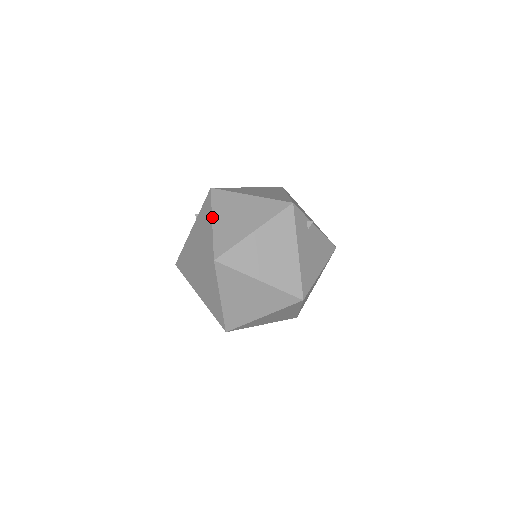
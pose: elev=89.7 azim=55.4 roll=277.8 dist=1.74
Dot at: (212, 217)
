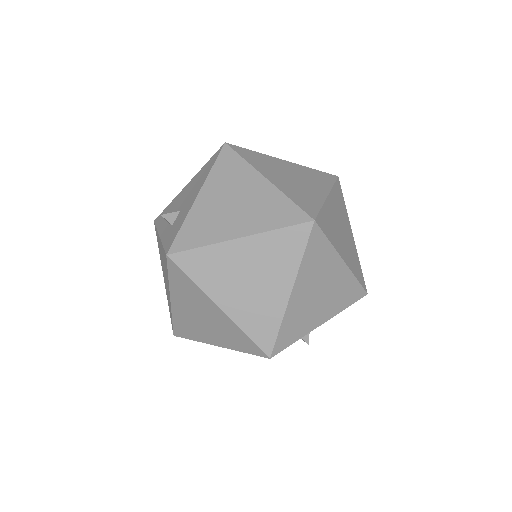
Dot at: (170, 295)
